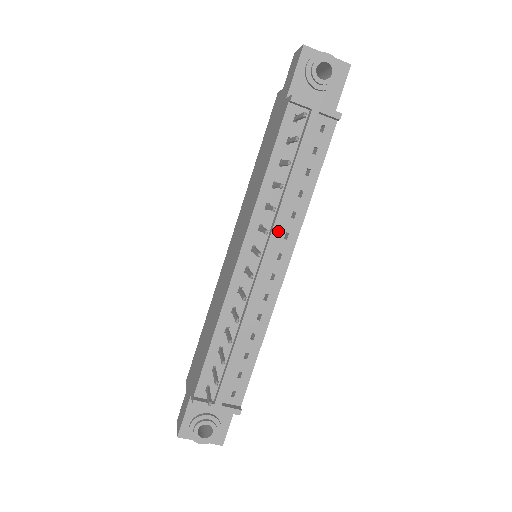
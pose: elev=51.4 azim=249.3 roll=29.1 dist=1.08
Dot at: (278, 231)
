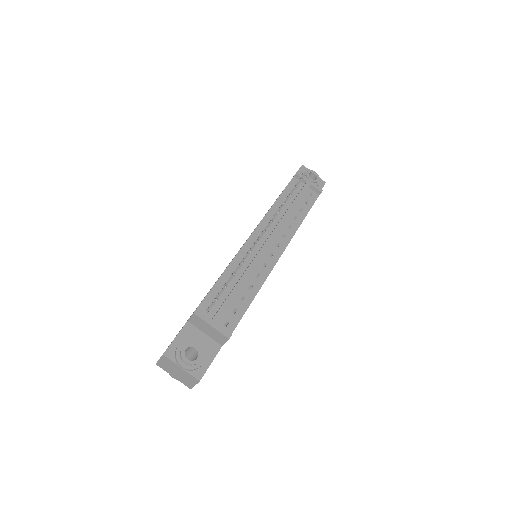
Dot at: (281, 227)
